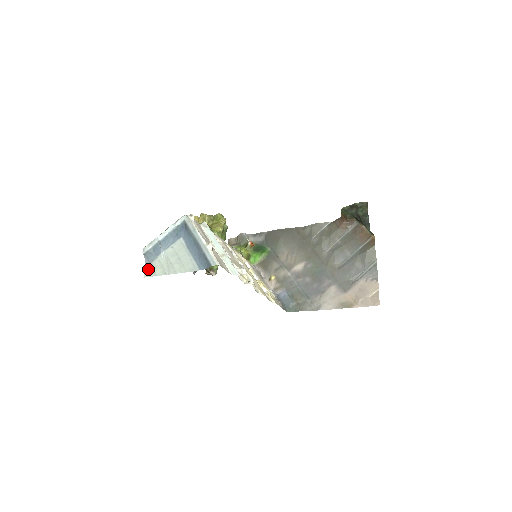
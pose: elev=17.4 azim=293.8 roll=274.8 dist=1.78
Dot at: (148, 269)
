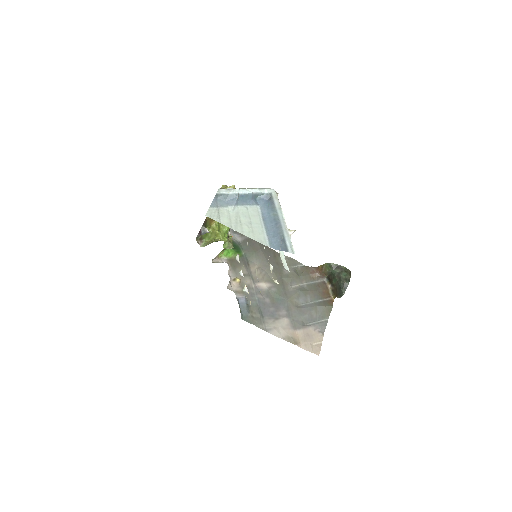
Dot at: (213, 211)
